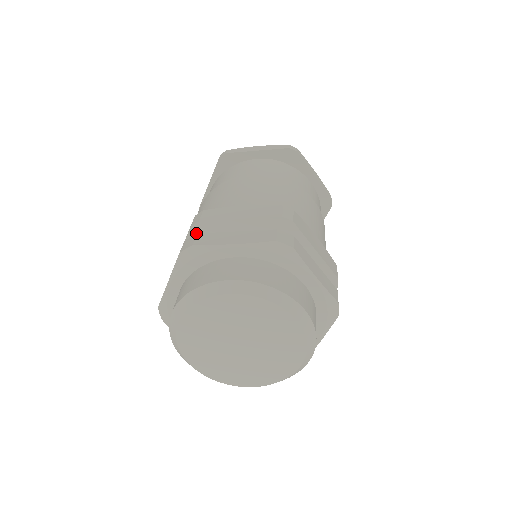
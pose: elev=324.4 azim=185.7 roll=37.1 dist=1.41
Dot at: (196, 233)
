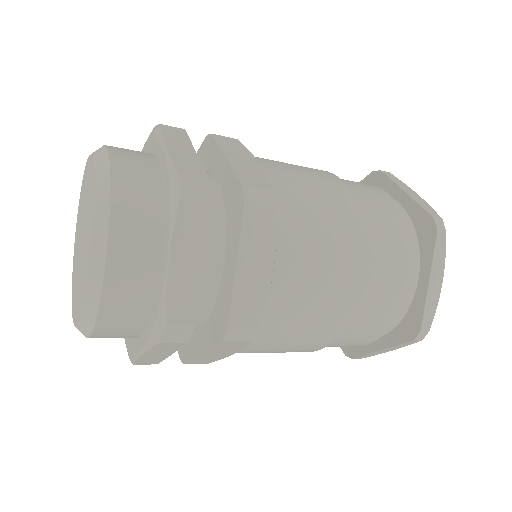
Dot at: occluded
